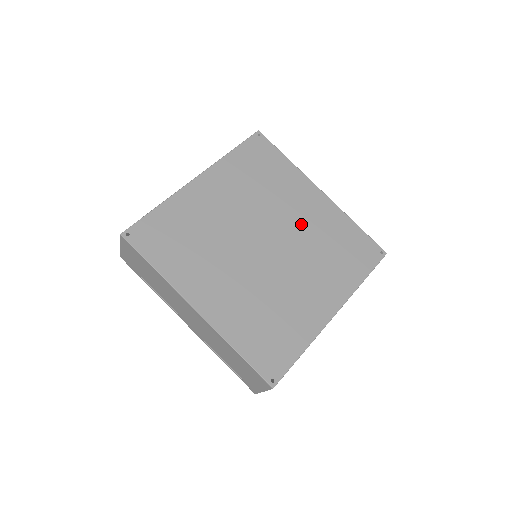
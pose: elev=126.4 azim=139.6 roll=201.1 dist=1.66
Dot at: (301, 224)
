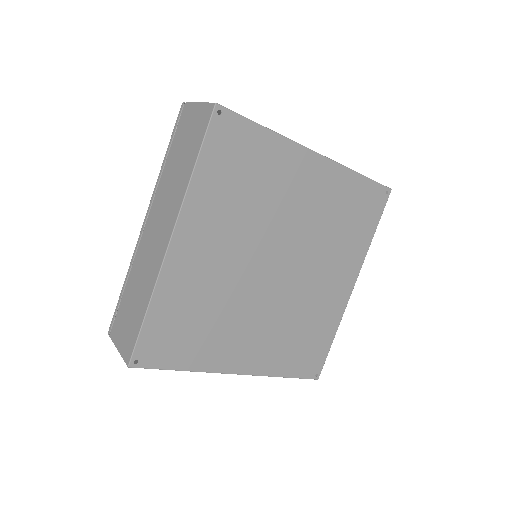
Dot at: (306, 216)
